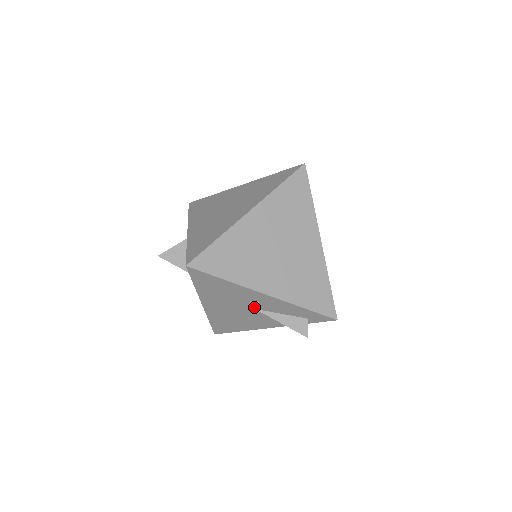
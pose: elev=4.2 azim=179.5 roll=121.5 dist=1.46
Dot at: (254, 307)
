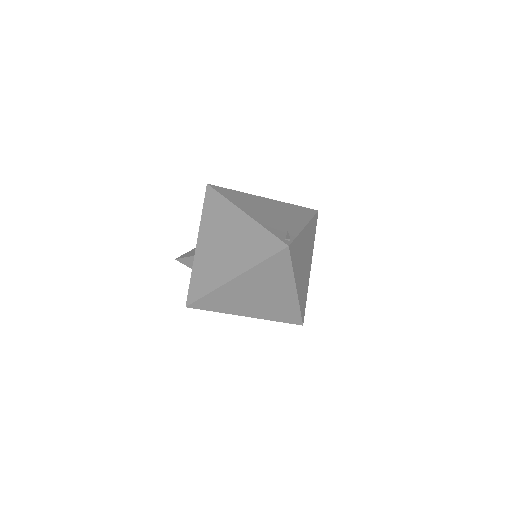
Dot at: occluded
